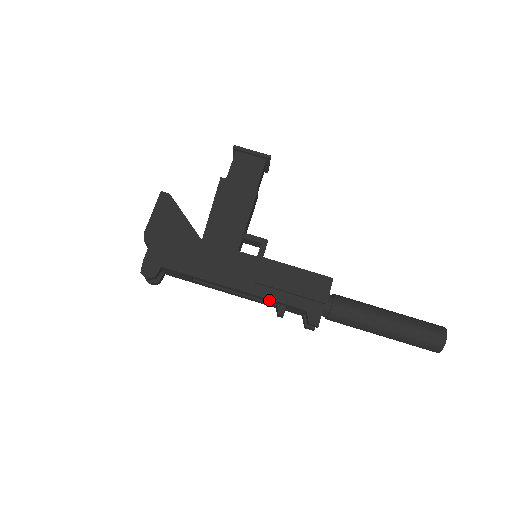
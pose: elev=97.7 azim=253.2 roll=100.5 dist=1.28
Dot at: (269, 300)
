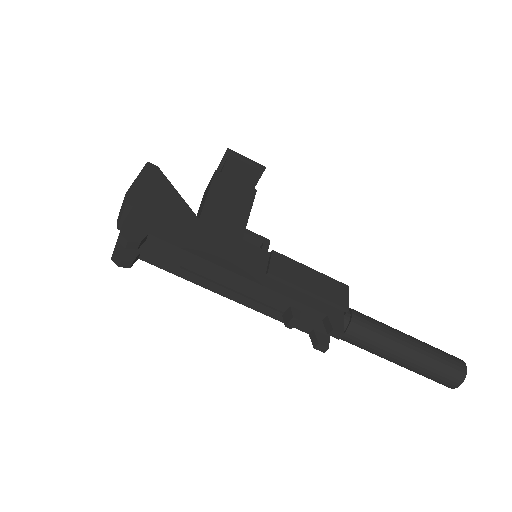
Dot at: (282, 299)
